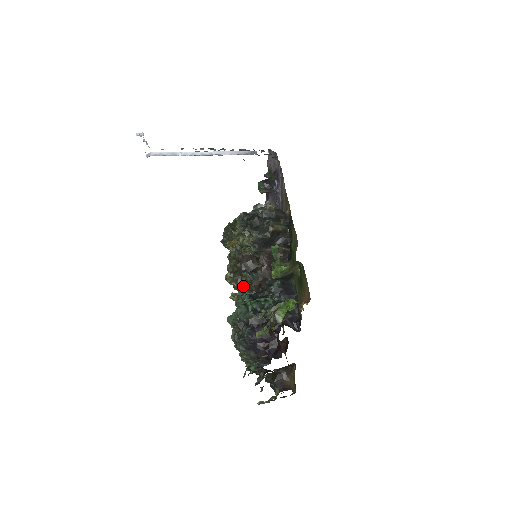
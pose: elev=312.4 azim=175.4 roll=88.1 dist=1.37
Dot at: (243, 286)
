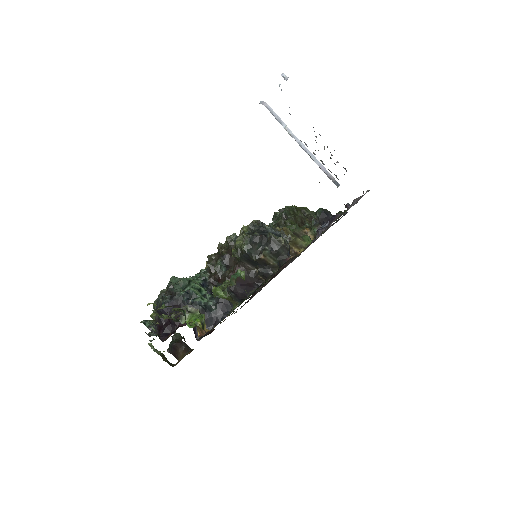
Dot at: (209, 268)
